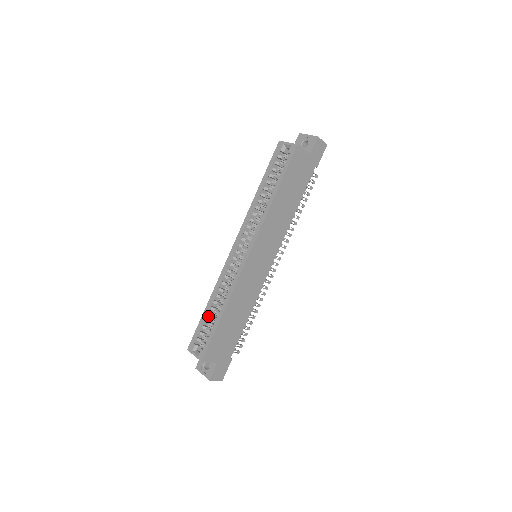
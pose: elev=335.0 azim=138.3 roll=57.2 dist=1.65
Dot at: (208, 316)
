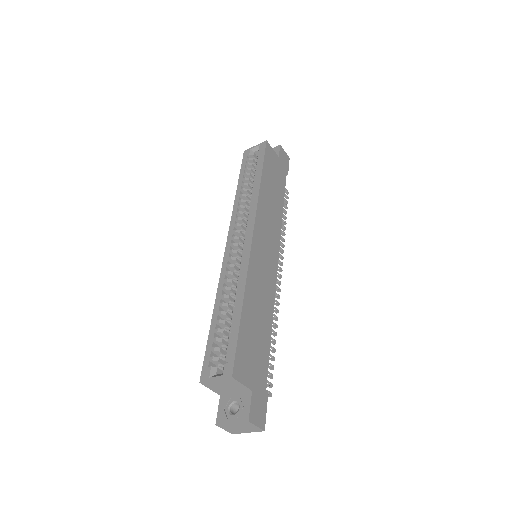
Dot at: occluded
